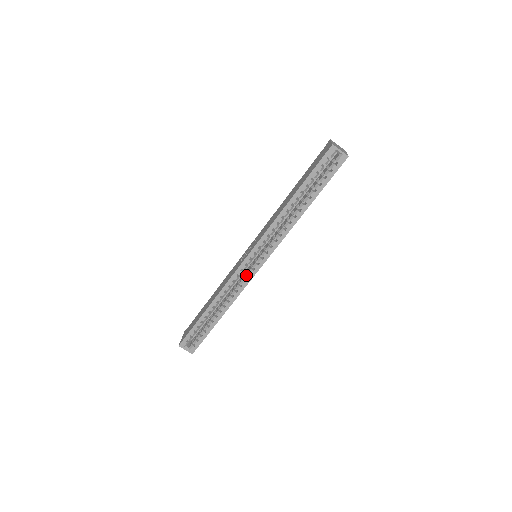
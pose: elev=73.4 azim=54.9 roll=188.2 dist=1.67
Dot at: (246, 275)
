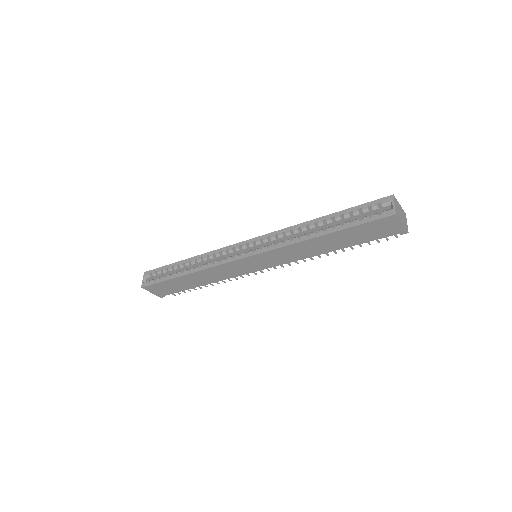
Dot at: (232, 256)
